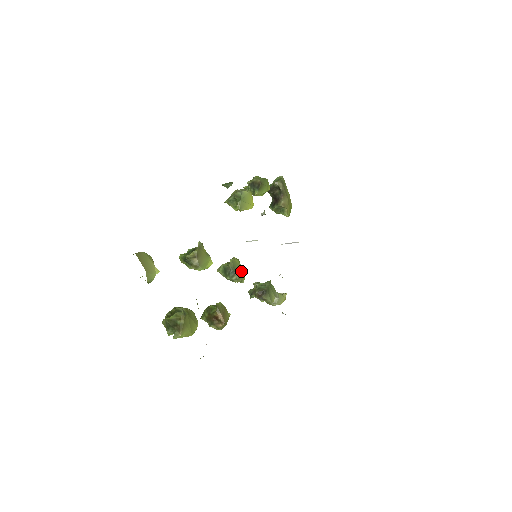
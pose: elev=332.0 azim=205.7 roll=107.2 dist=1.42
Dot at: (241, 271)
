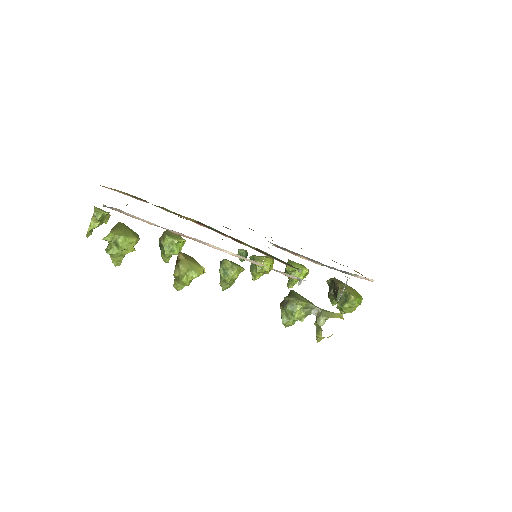
Dot at: (236, 264)
